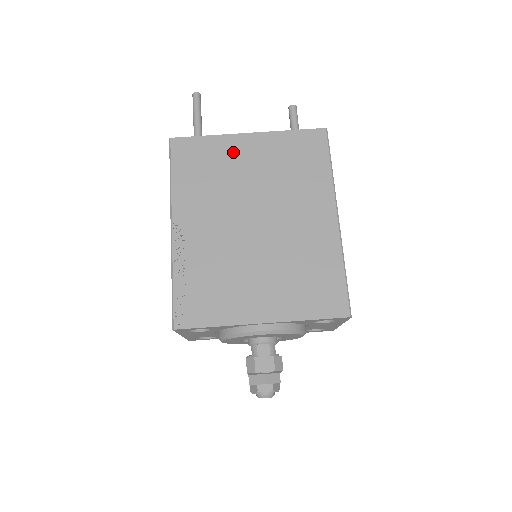
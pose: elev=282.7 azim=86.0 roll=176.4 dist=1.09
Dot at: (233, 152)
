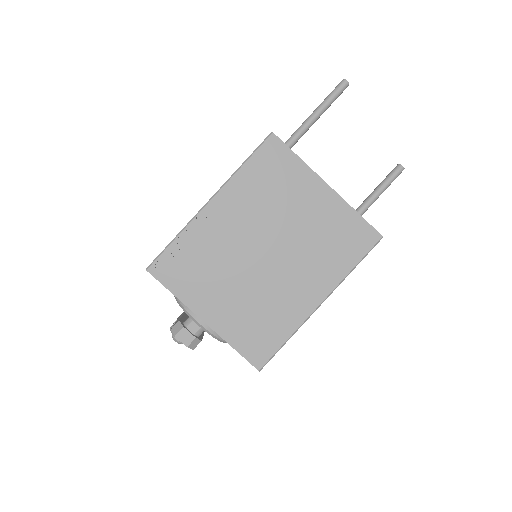
Dot at: (303, 188)
